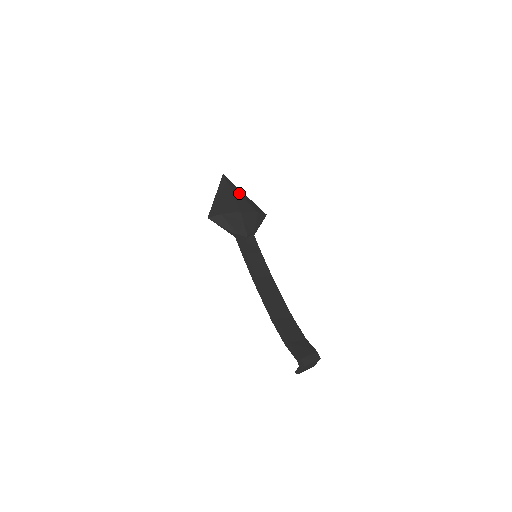
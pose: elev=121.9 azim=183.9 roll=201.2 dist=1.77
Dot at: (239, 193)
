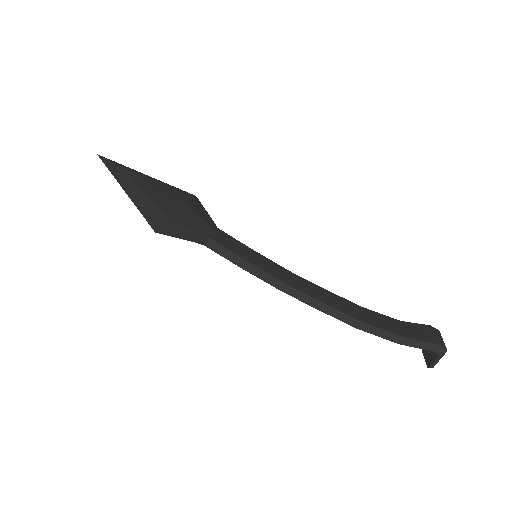
Dot at: (148, 176)
